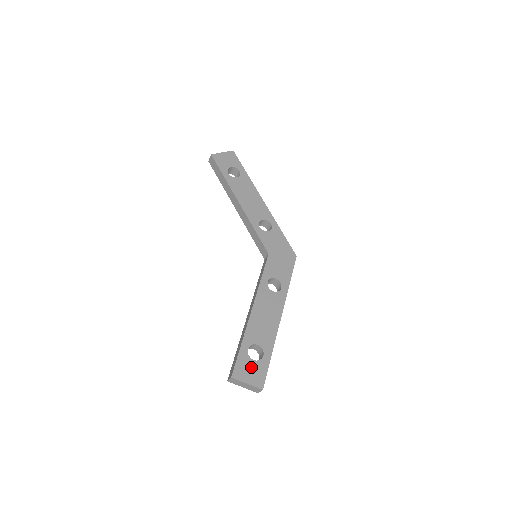
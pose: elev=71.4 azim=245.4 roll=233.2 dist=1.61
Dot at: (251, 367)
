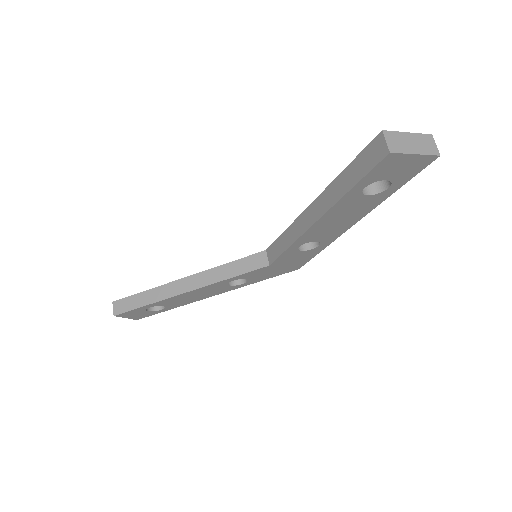
Dot at: (140, 313)
